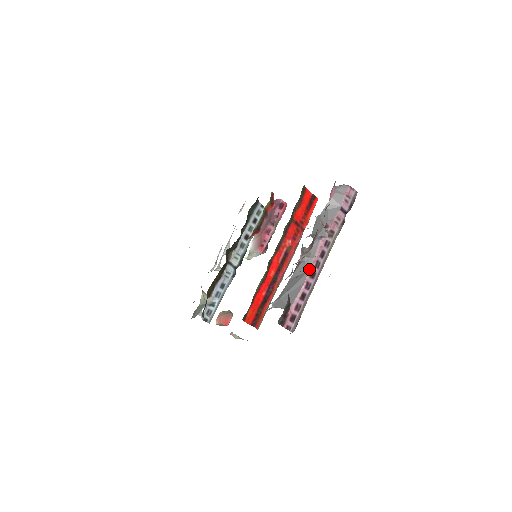
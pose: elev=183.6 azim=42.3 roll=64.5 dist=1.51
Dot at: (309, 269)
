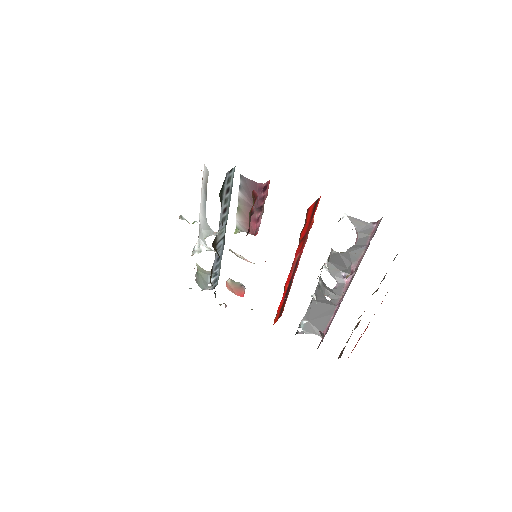
Dot at: (336, 305)
